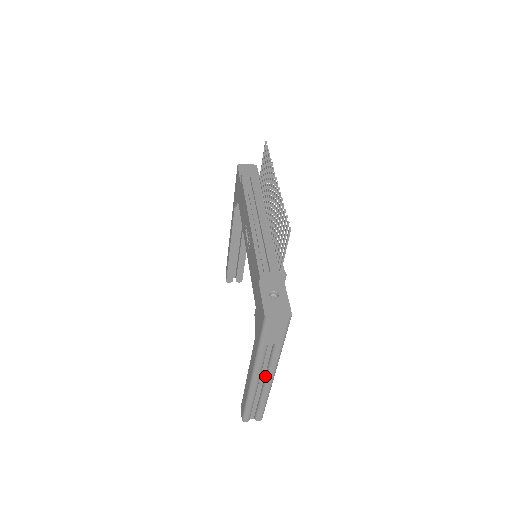
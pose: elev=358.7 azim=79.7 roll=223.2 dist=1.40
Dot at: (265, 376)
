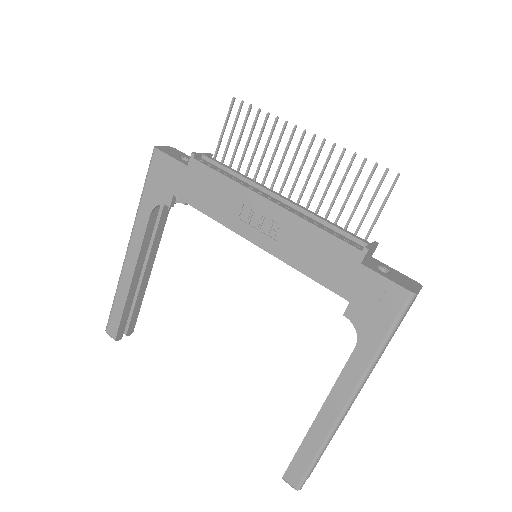
Dot at: occluded
